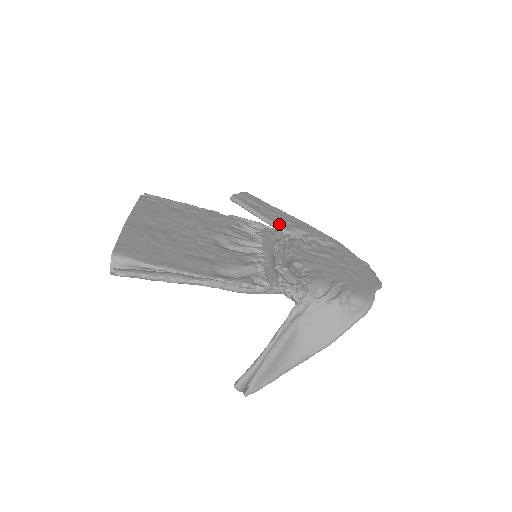
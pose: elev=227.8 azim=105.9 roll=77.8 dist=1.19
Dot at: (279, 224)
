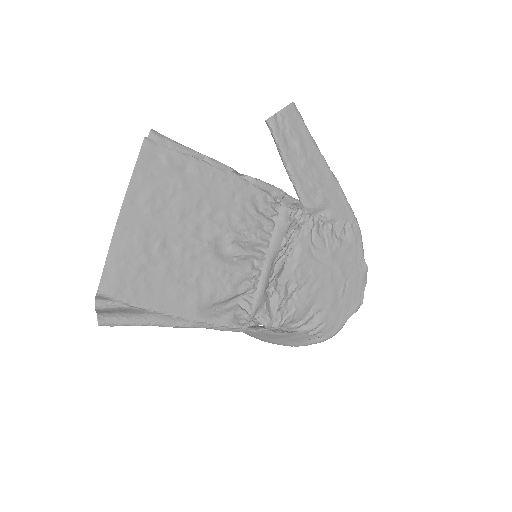
Dot at: (304, 194)
